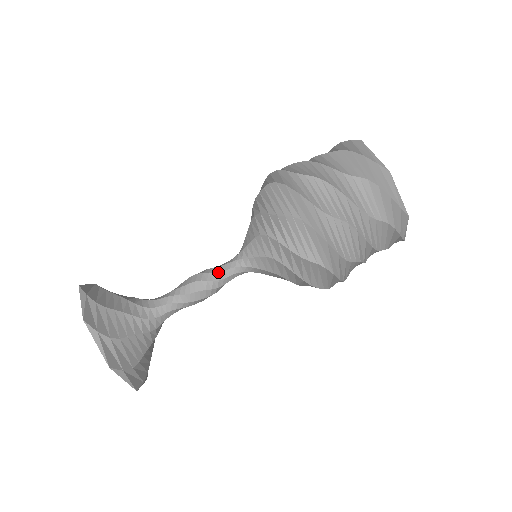
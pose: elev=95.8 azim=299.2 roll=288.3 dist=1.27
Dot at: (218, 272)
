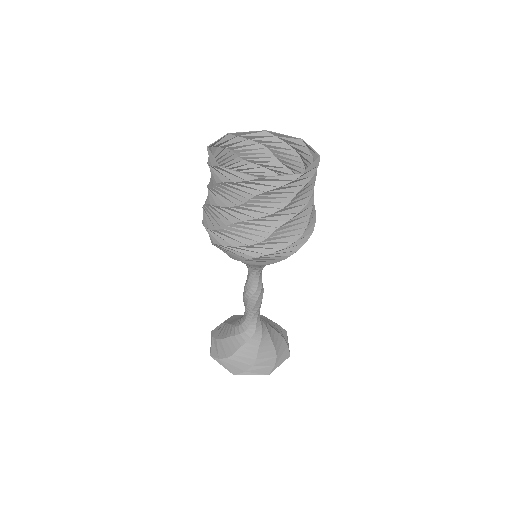
Dot at: (251, 286)
